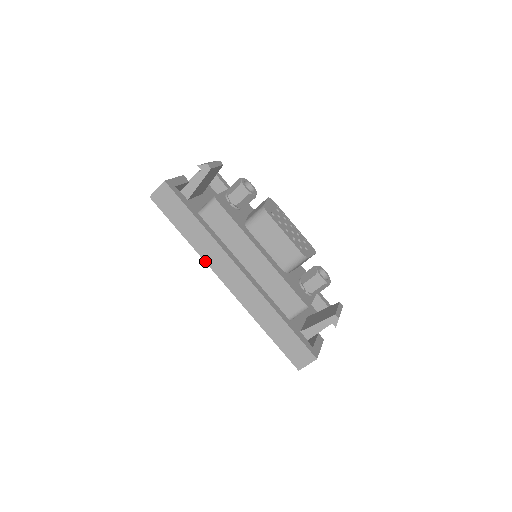
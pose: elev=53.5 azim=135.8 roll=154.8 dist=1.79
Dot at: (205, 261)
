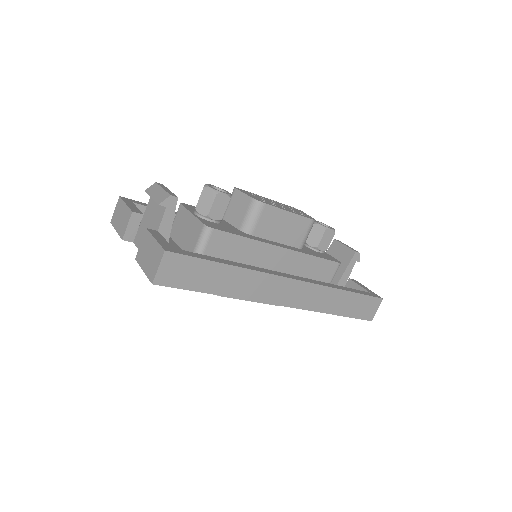
Dot at: occluded
